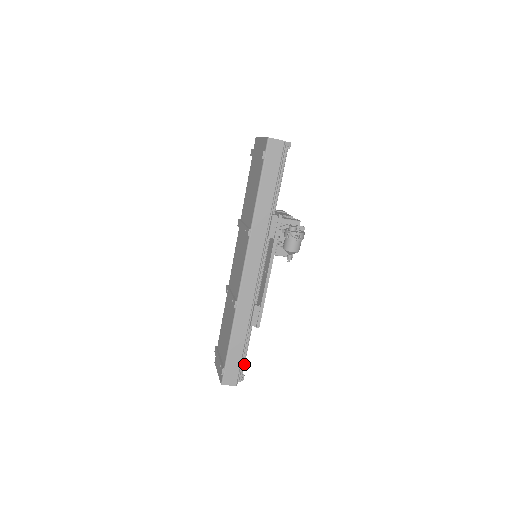
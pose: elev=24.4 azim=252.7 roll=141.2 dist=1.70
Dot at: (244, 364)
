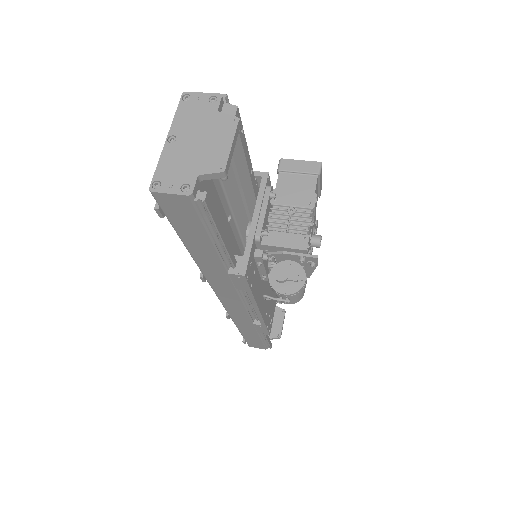
Dot at: (268, 343)
